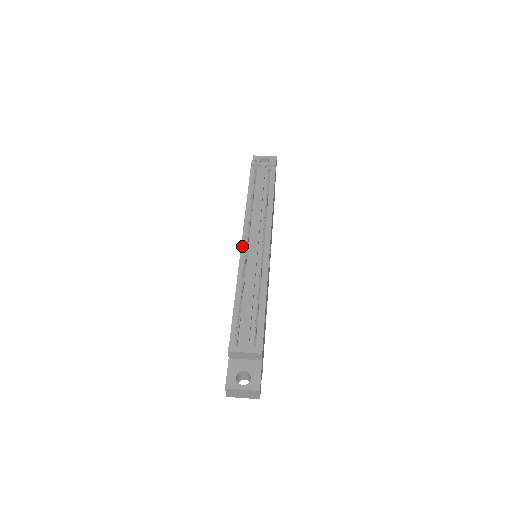
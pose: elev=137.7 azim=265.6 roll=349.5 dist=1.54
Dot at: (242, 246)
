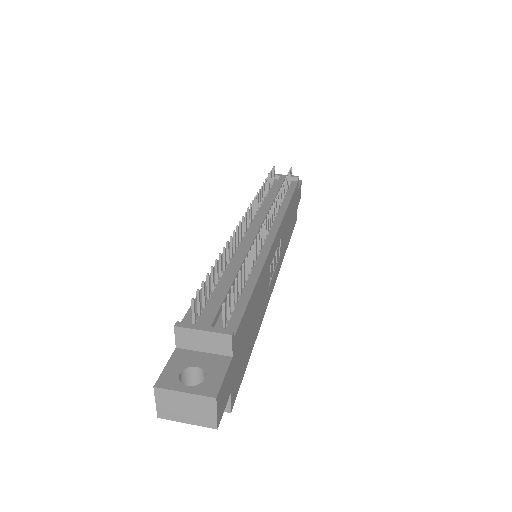
Dot at: occluded
